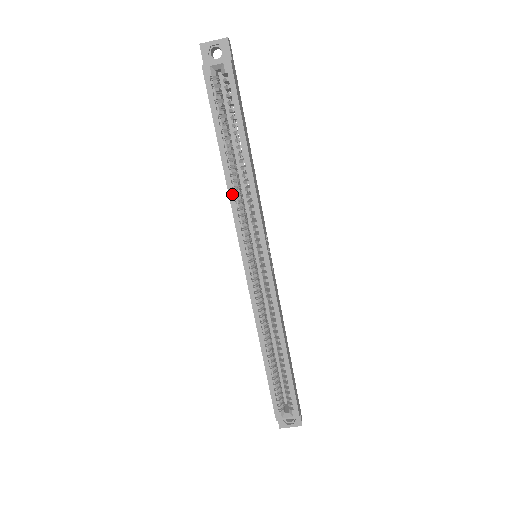
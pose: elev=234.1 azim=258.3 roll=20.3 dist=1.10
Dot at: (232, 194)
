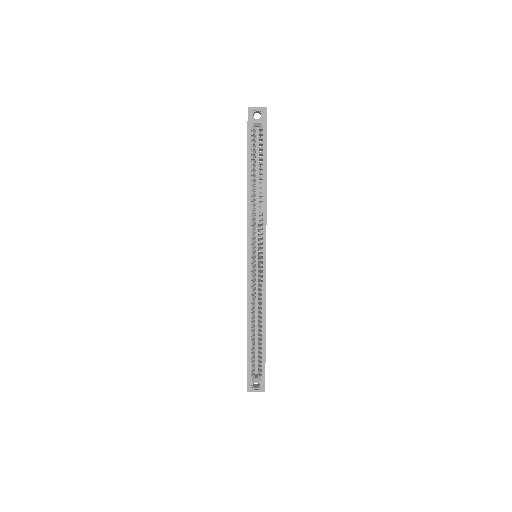
Dot at: (250, 208)
